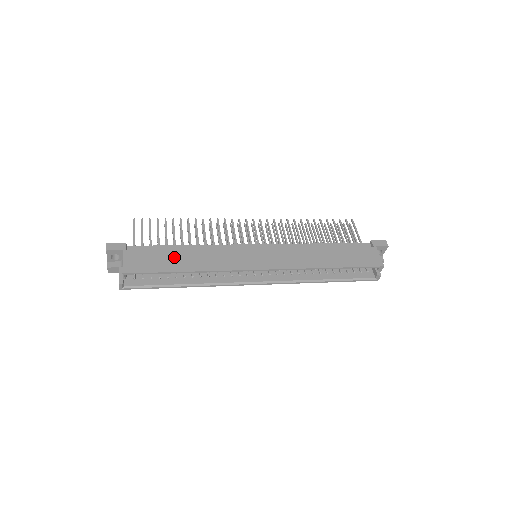
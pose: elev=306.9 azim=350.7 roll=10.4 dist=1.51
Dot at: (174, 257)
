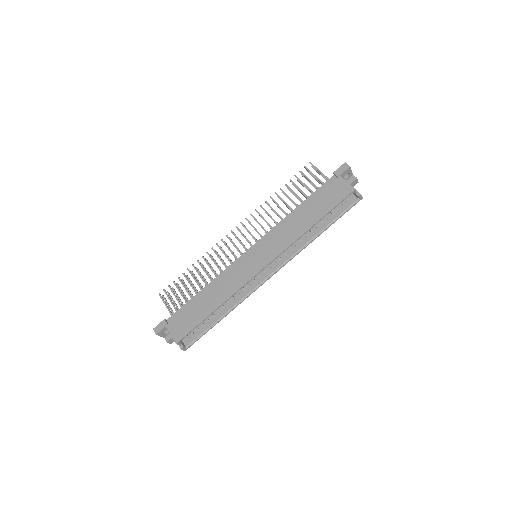
Dot at: (200, 306)
